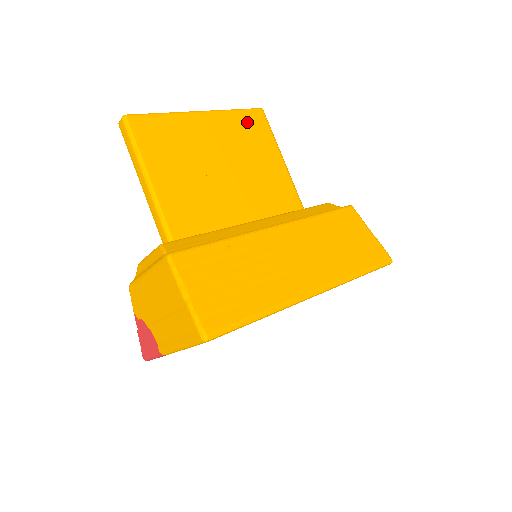
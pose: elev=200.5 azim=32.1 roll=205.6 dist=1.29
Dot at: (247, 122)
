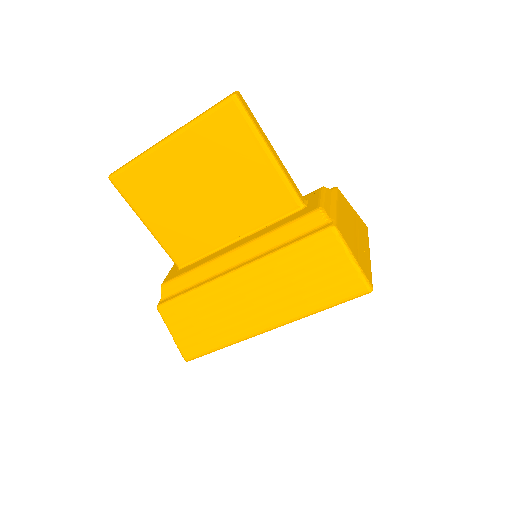
Dot at: (217, 127)
